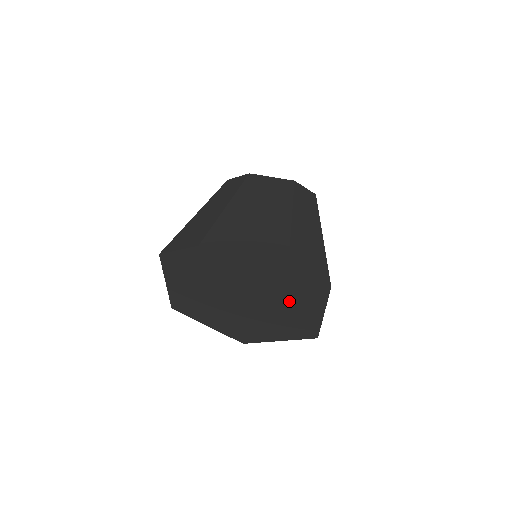
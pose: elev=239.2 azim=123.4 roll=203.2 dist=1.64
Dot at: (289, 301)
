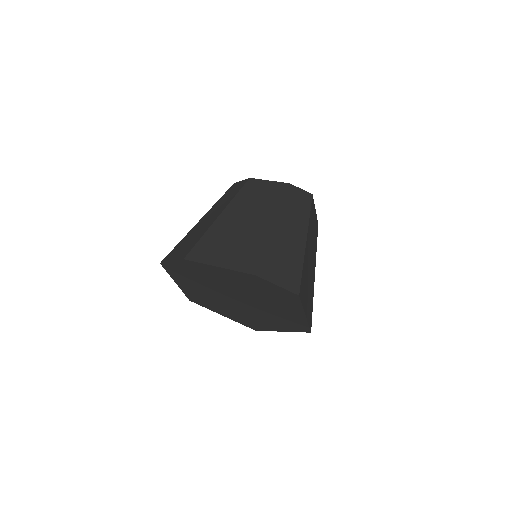
Dot at: (272, 303)
